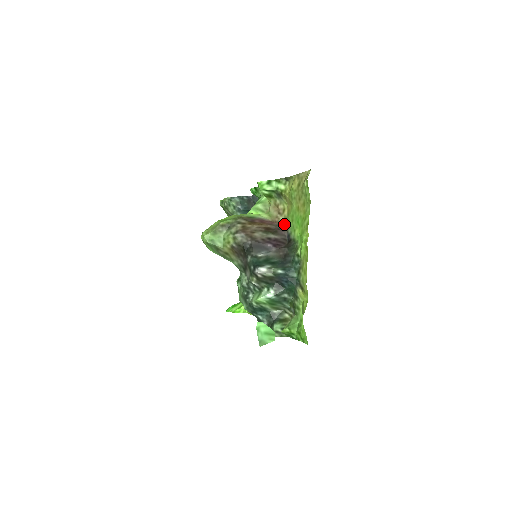
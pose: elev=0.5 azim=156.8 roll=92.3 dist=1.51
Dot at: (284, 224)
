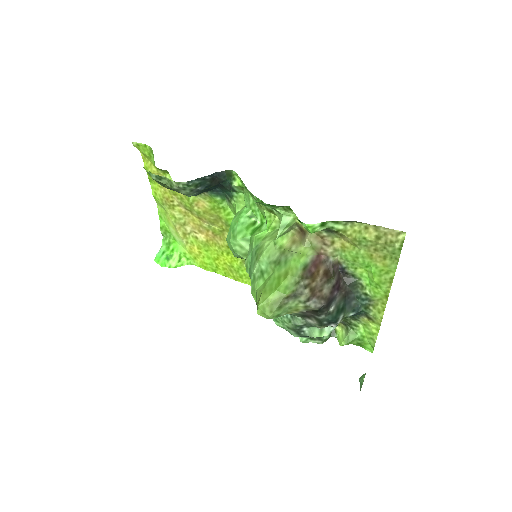
Dot at: (335, 257)
